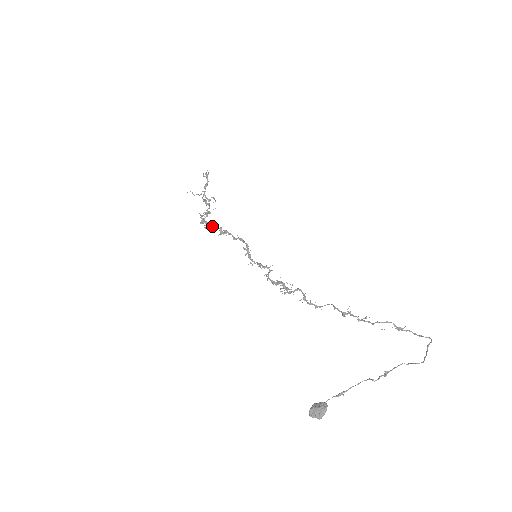
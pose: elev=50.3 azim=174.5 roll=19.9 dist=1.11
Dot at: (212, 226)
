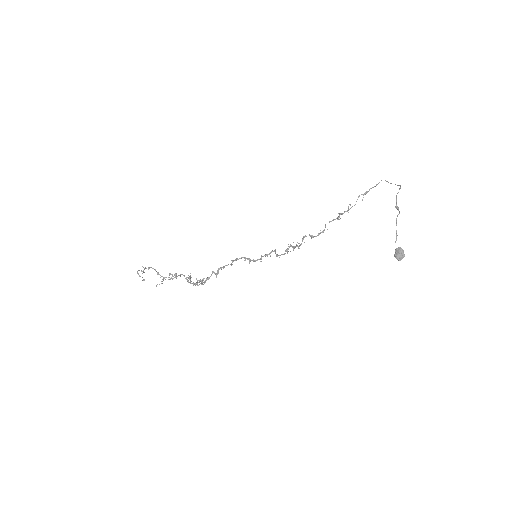
Dot at: (206, 278)
